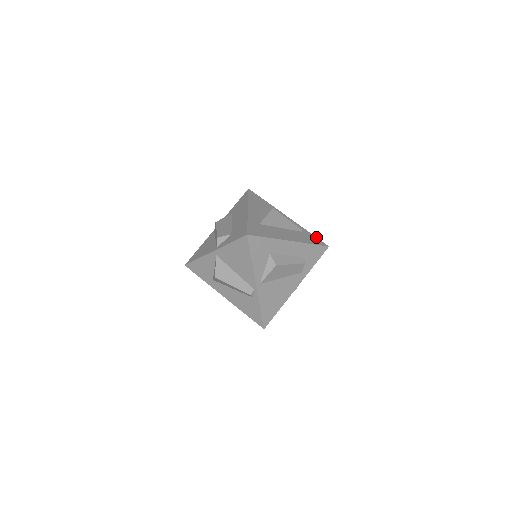
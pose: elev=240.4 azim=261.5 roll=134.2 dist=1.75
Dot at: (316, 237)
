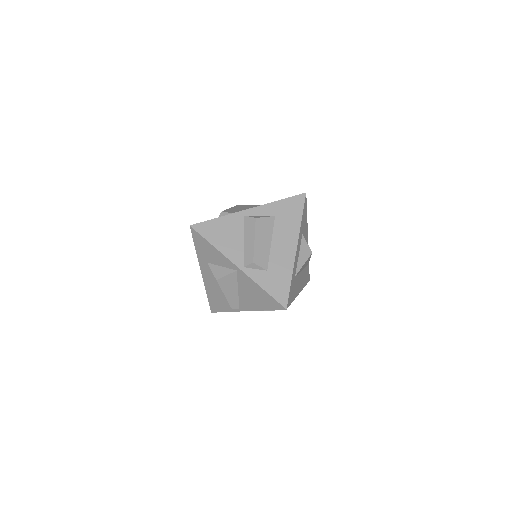
Dot at: occluded
